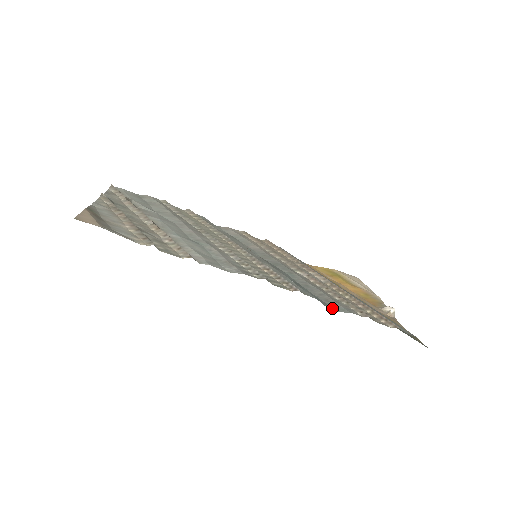
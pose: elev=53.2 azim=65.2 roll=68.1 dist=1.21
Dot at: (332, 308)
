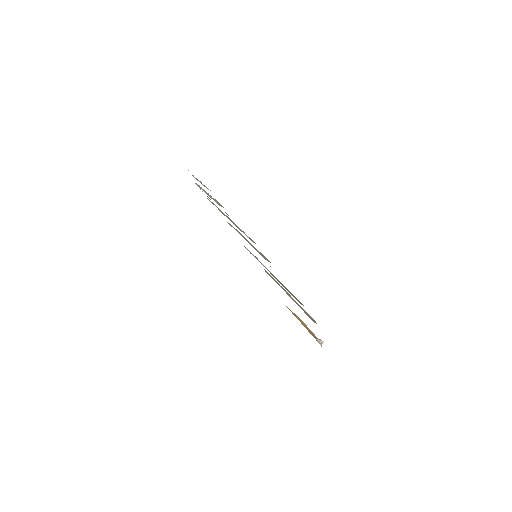
Dot at: (285, 288)
